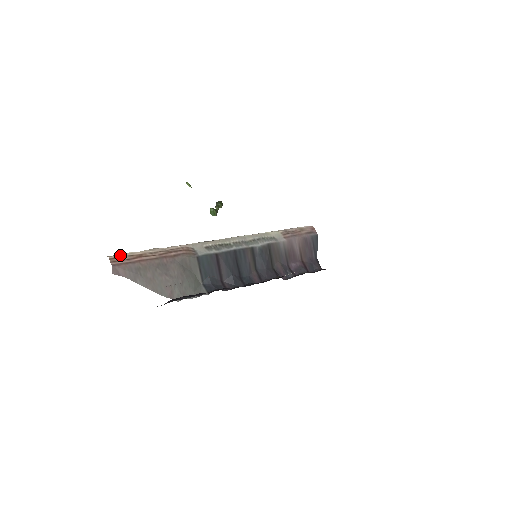
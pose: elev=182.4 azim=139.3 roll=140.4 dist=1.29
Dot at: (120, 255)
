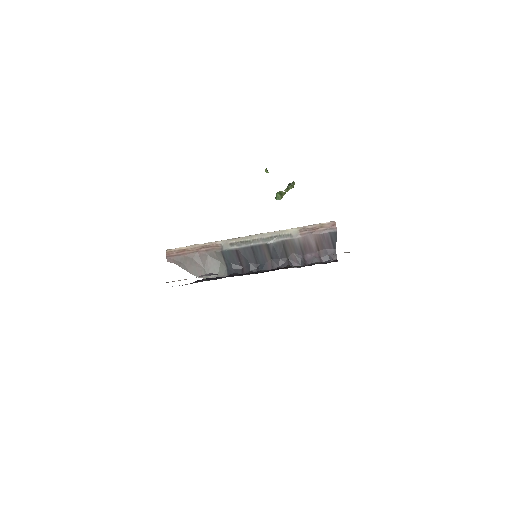
Dot at: (173, 249)
